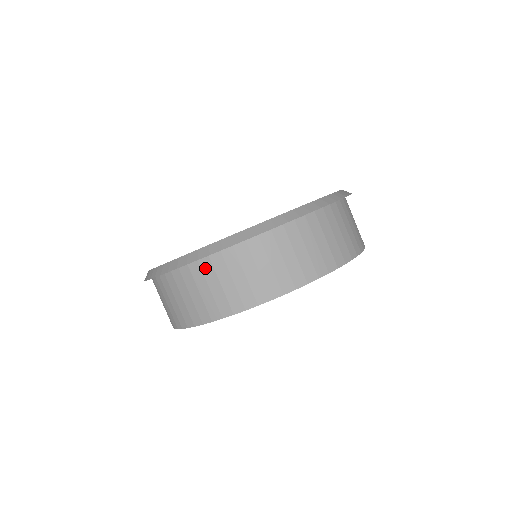
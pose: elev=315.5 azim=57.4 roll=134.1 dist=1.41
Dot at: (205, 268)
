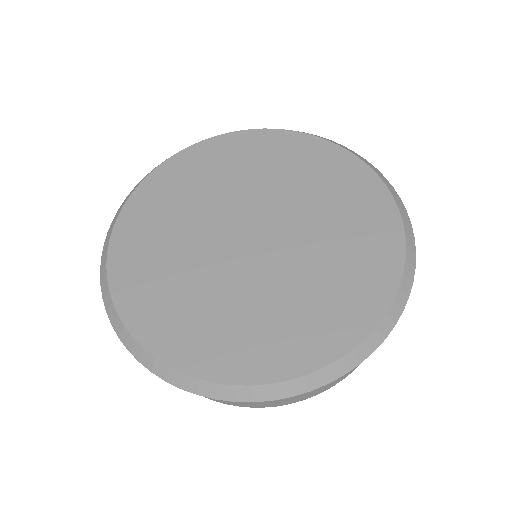
Dot at: occluded
